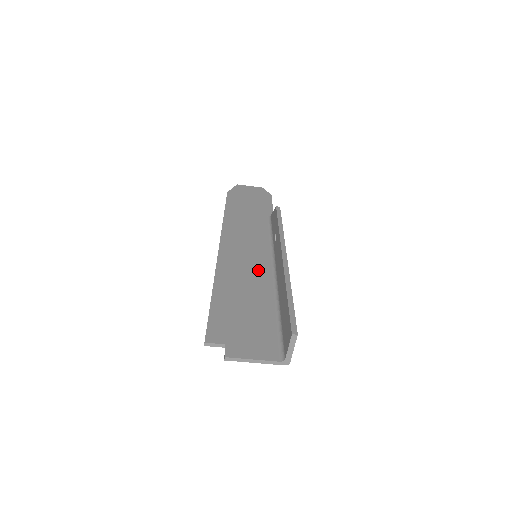
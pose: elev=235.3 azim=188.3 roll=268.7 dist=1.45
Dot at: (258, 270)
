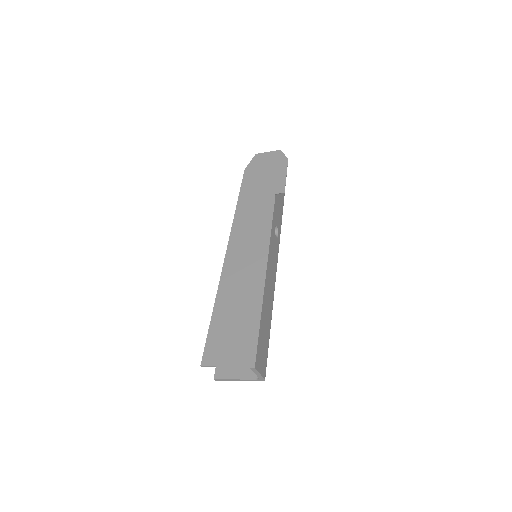
Dot at: (256, 273)
